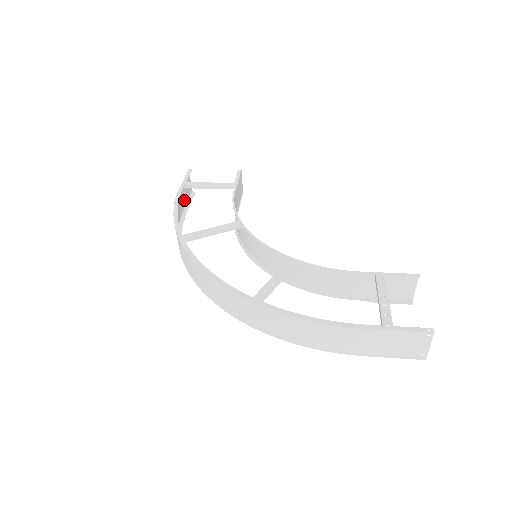
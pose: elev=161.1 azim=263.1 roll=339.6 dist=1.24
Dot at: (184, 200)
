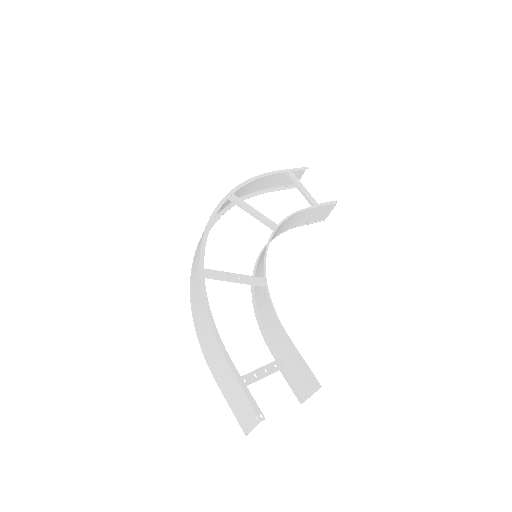
Dot at: (280, 182)
